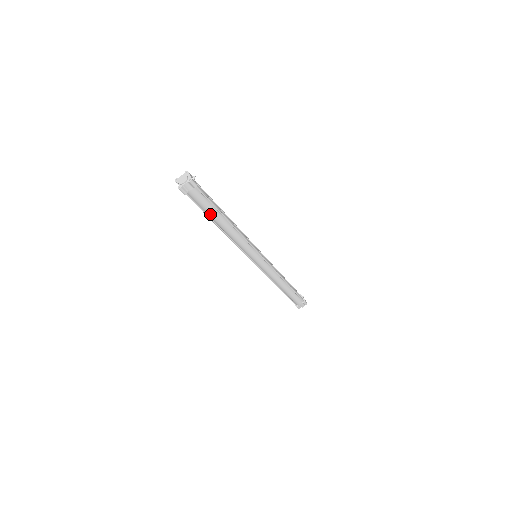
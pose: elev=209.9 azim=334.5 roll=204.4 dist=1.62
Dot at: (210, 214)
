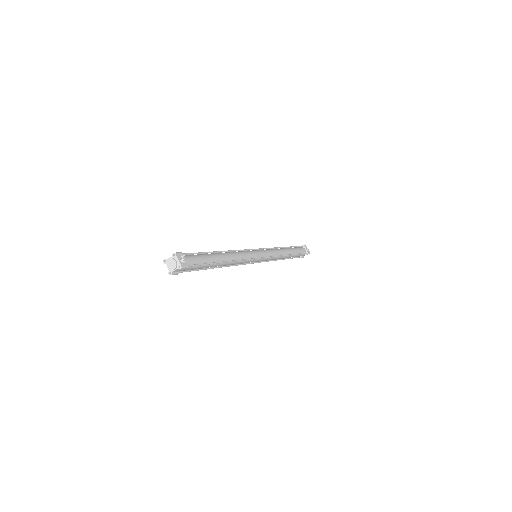
Dot at: (205, 268)
